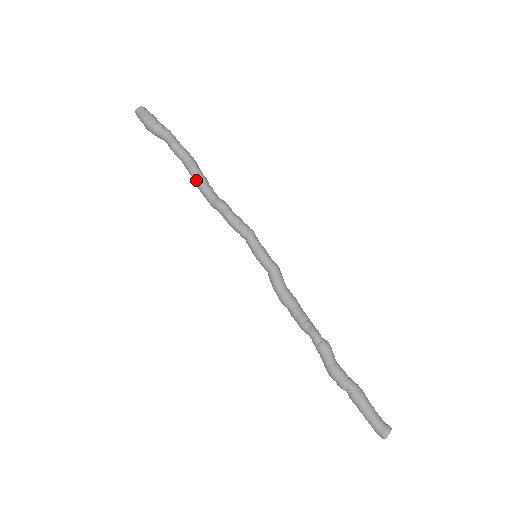
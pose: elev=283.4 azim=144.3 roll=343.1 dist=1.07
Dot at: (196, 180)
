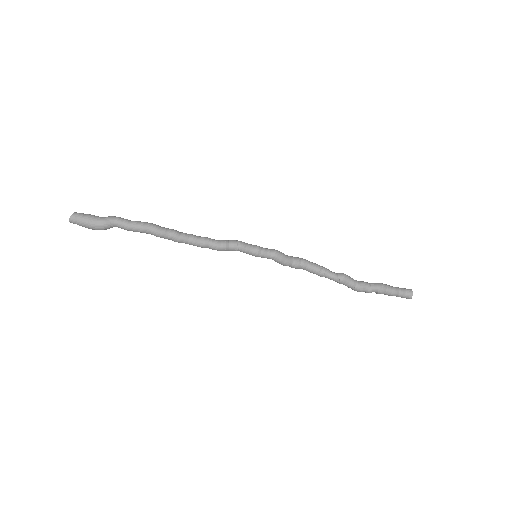
Dot at: (169, 239)
